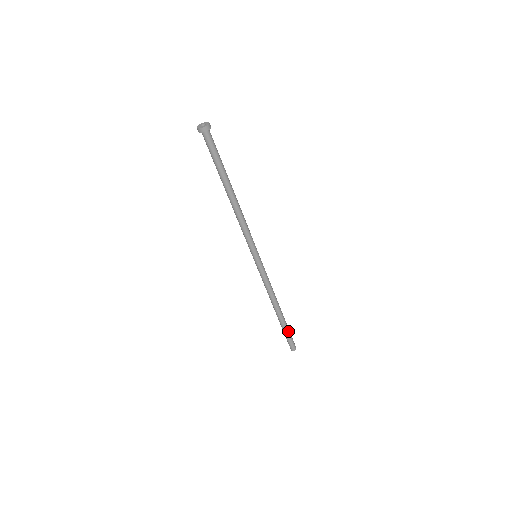
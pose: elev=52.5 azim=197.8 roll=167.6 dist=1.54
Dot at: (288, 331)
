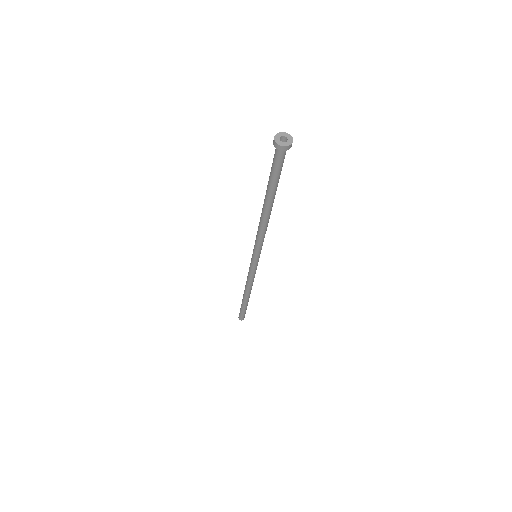
Dot at: occluded
